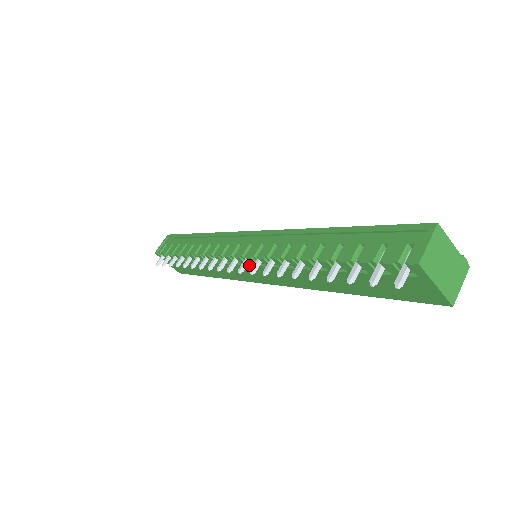
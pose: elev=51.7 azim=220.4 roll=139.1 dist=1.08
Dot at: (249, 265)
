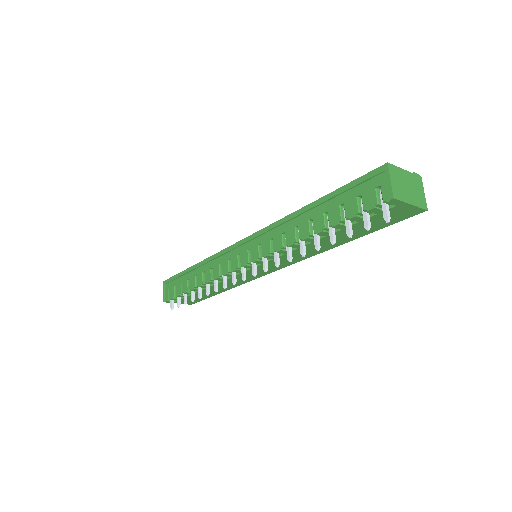
Dot at: (257, 266)
